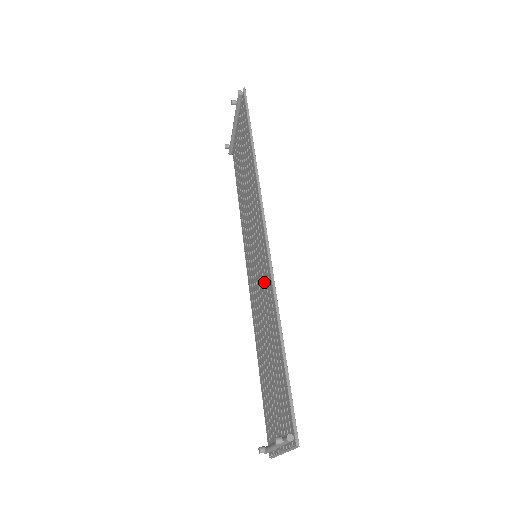
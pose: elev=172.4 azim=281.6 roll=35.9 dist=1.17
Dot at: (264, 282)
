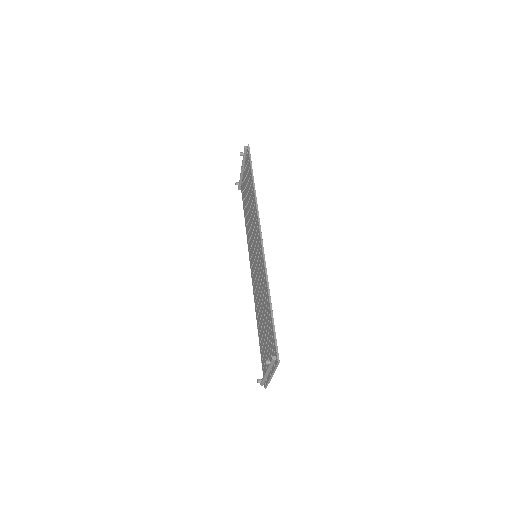
Dot at: (260, 271)
